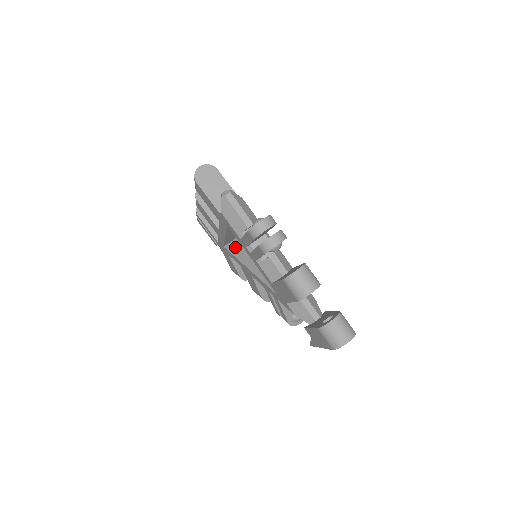
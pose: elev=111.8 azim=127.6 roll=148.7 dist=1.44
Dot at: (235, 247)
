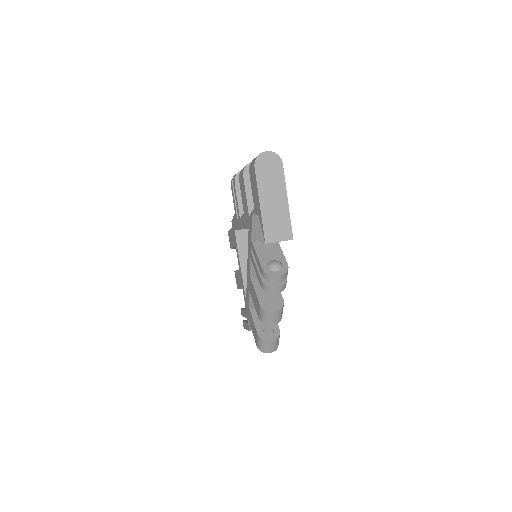
Dot at: occluded
